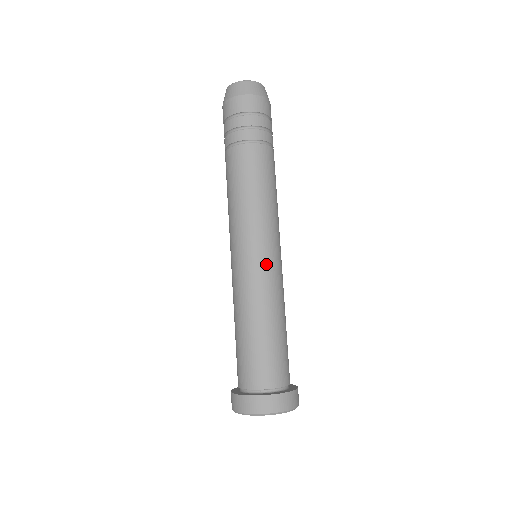
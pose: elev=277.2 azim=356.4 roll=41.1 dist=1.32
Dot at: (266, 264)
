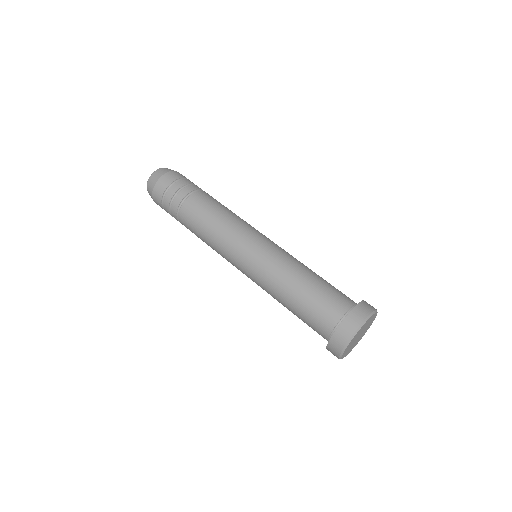
Dot at: (268, 246)
